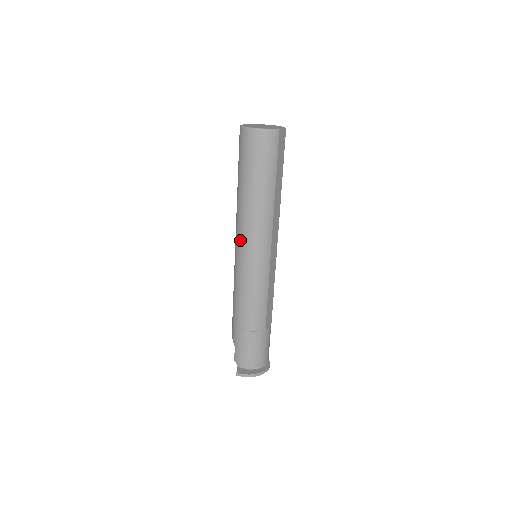
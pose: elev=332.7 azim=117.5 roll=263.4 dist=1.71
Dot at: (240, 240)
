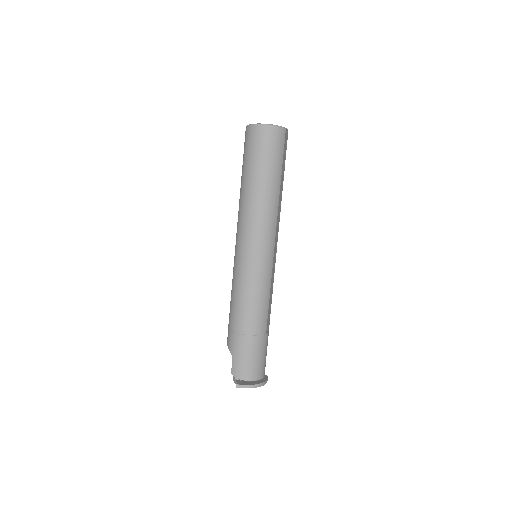
Dot at: (245, 235)
